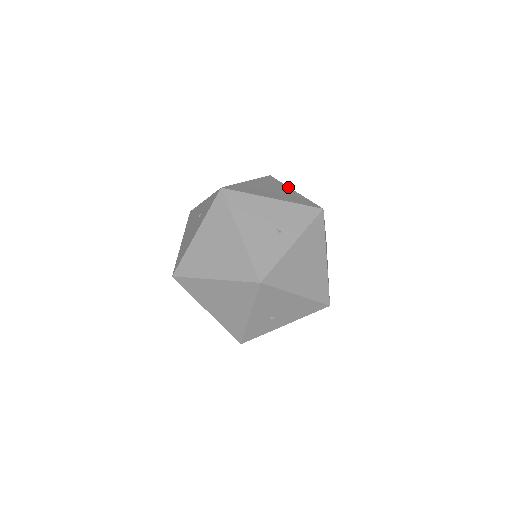
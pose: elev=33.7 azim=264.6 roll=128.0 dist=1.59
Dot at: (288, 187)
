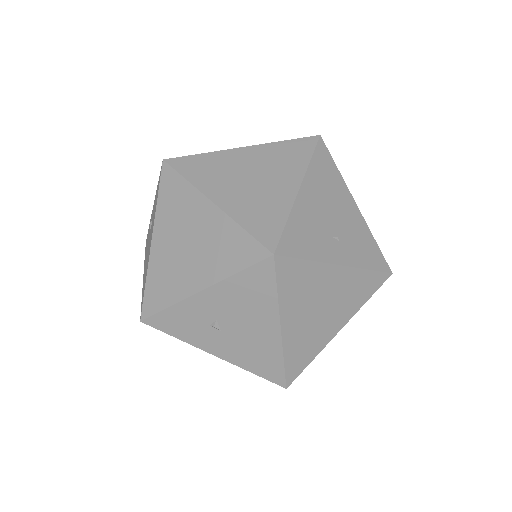
Dot at: occluded
